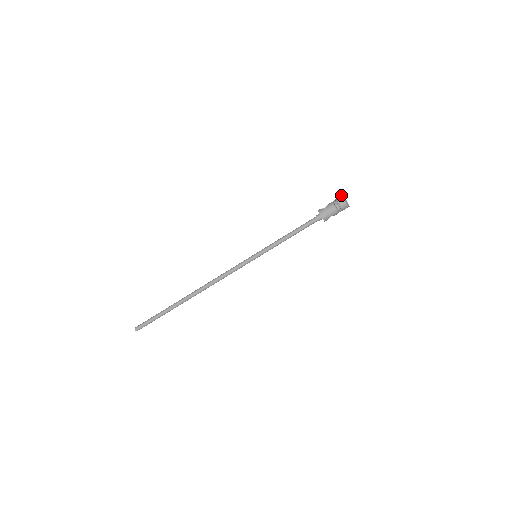
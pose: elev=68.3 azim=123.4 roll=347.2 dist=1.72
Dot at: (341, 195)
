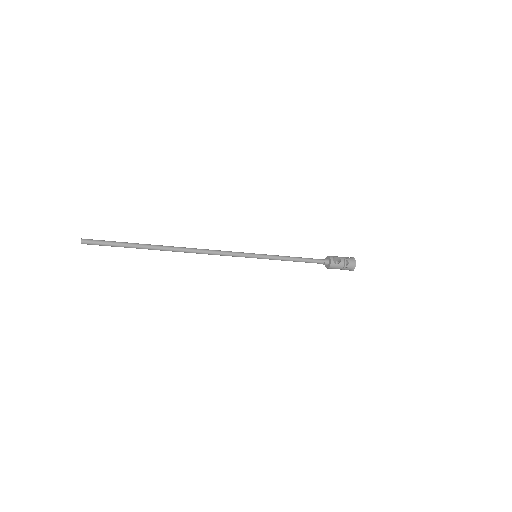
Dot at: (354, 261)
